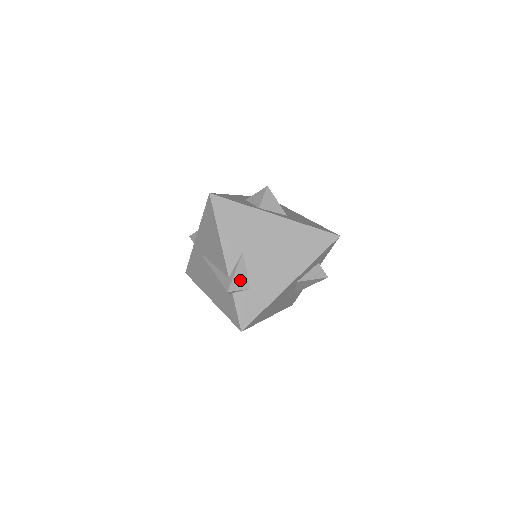
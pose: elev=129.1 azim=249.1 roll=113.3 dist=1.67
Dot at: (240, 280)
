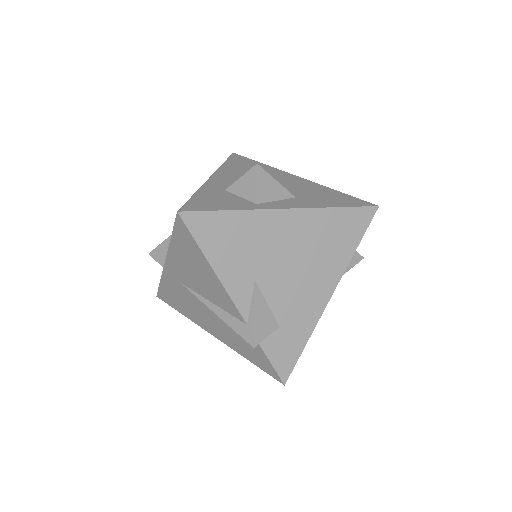
Dot at: (264, 322)
